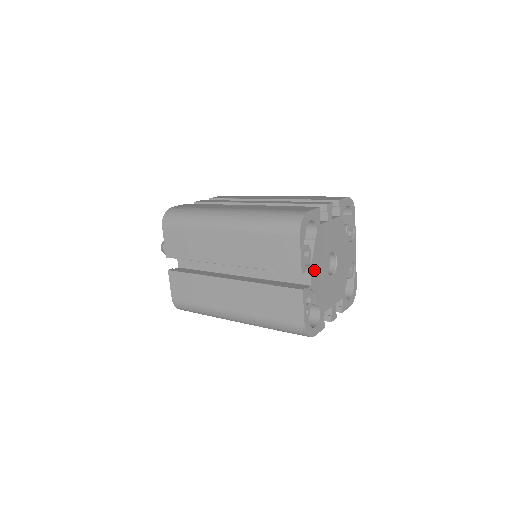
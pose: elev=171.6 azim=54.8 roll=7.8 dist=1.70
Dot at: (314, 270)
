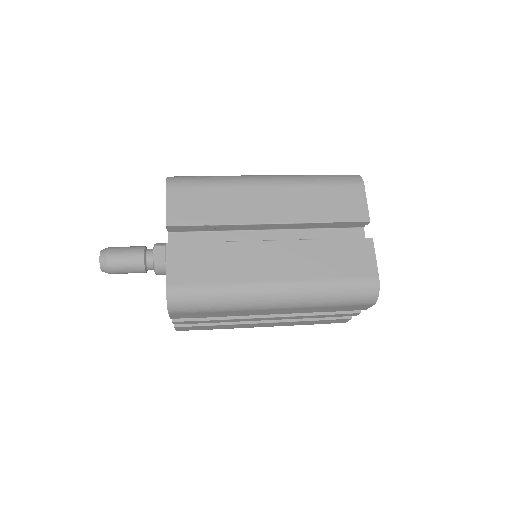
Dot at: occluded
